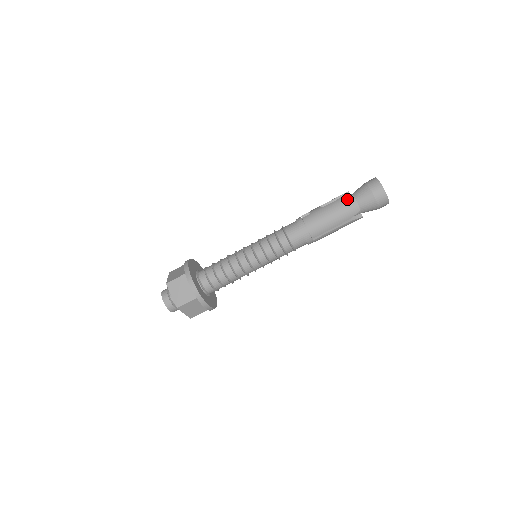
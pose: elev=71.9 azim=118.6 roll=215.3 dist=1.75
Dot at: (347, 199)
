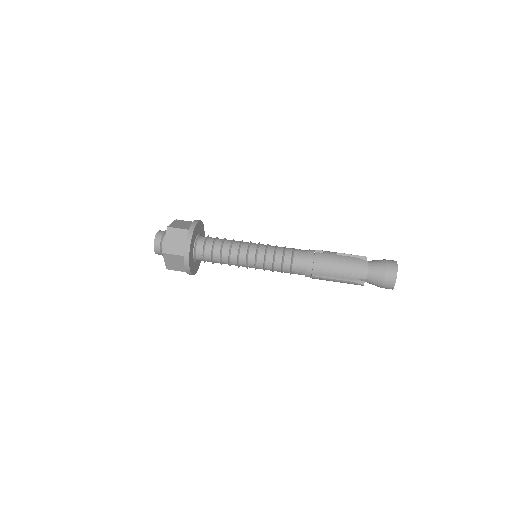
Dot at: (362, 262)
